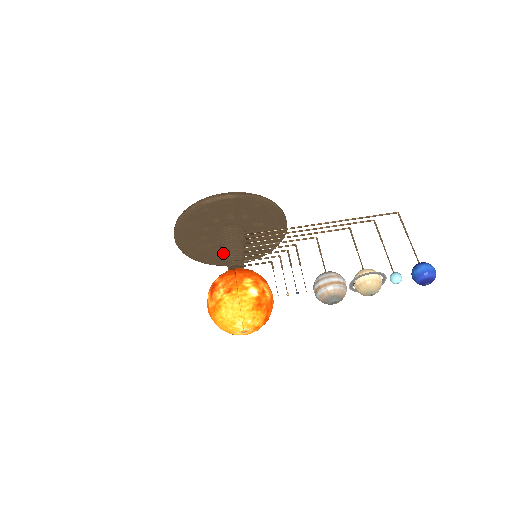
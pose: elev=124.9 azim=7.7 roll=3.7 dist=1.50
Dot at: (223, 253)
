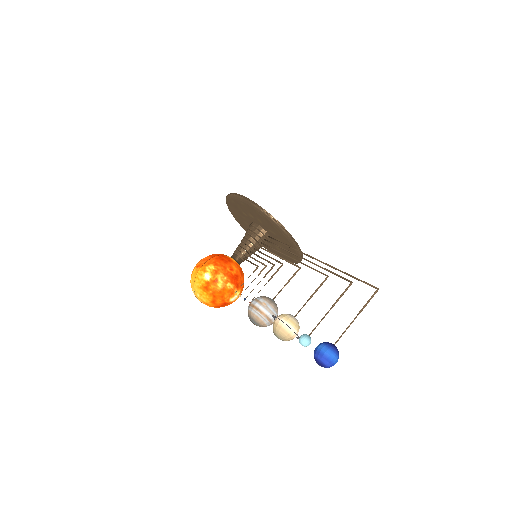
Dot at: occluded
